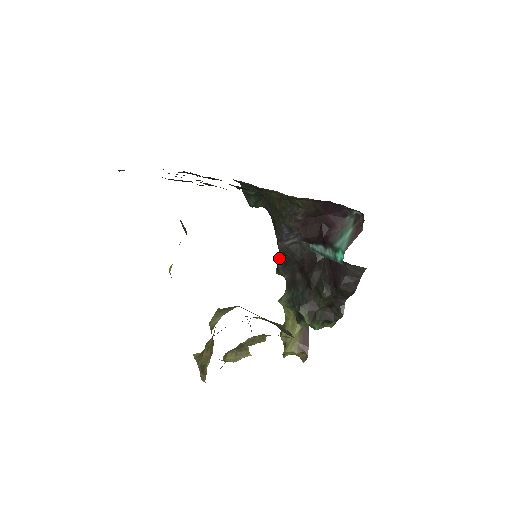
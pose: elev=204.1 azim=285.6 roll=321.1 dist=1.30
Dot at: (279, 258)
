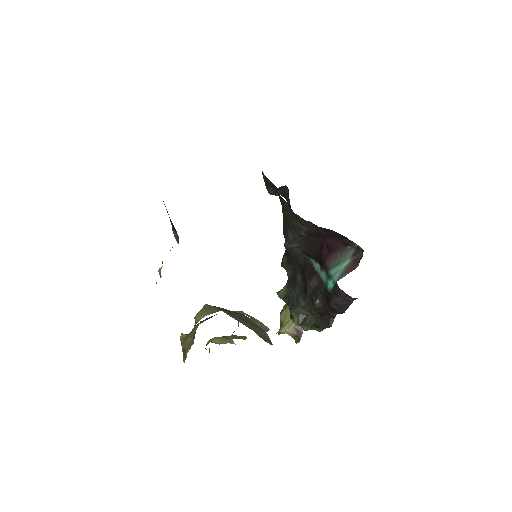
Dot at: (285, 254)
